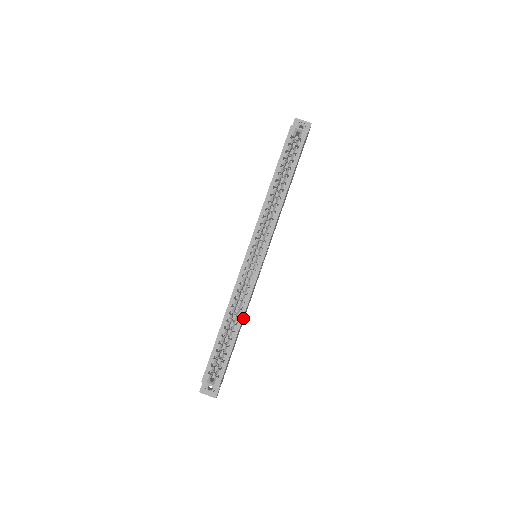
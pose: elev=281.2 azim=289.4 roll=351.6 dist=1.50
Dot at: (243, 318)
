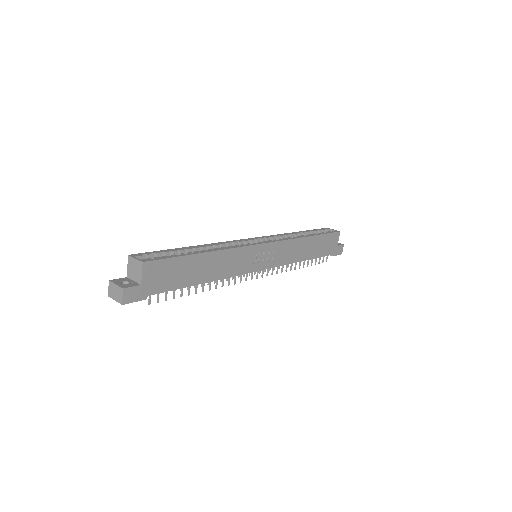
Dot at: (214, 262)
